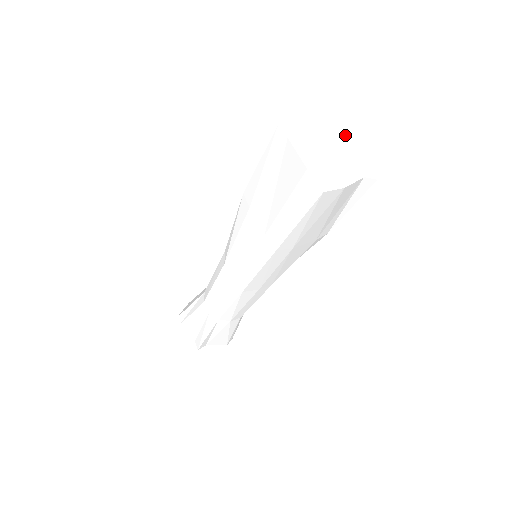
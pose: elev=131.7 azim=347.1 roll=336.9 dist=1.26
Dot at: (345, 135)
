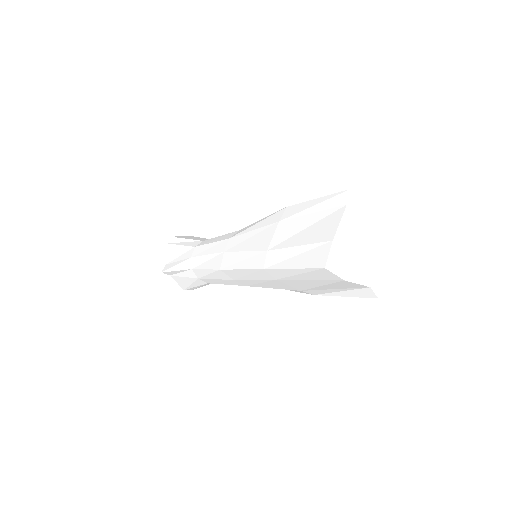
Dot at: (393, 244)
